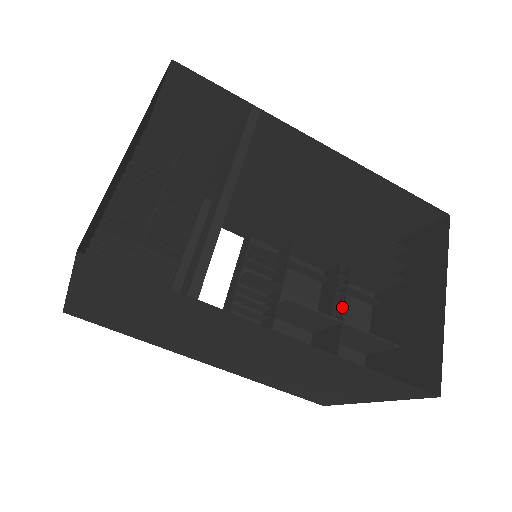
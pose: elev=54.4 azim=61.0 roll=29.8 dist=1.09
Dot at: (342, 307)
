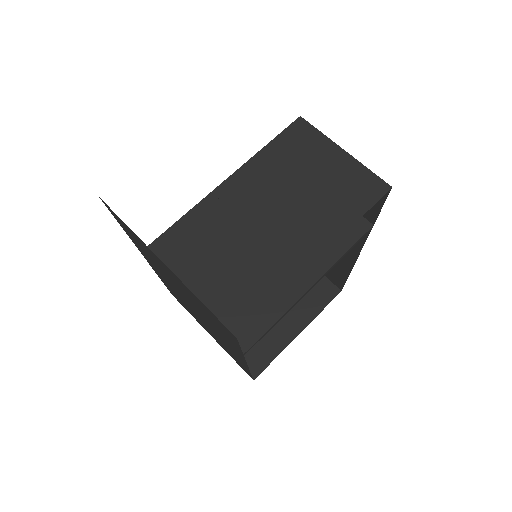
Dot at: occluded
